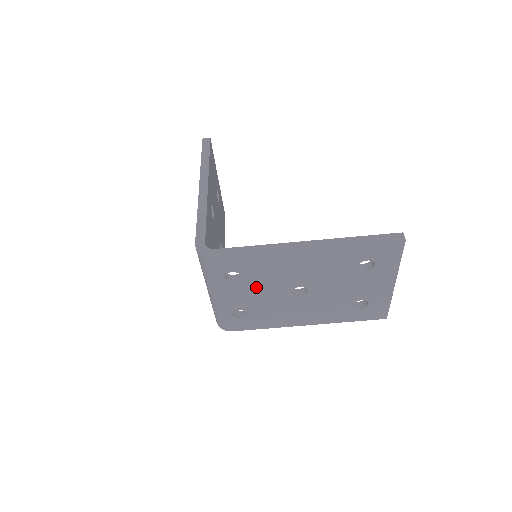
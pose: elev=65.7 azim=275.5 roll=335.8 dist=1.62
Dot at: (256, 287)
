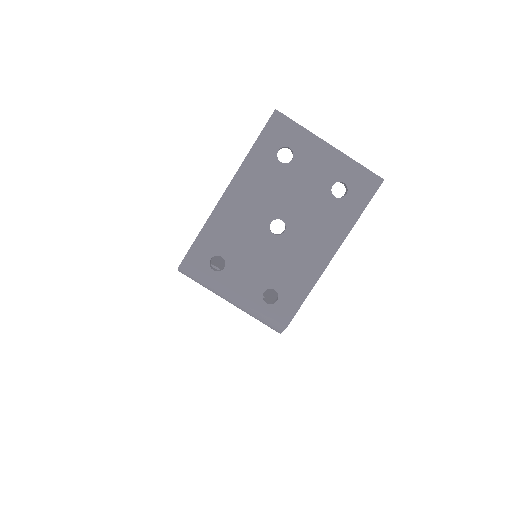
Dot at: (244, 256)
